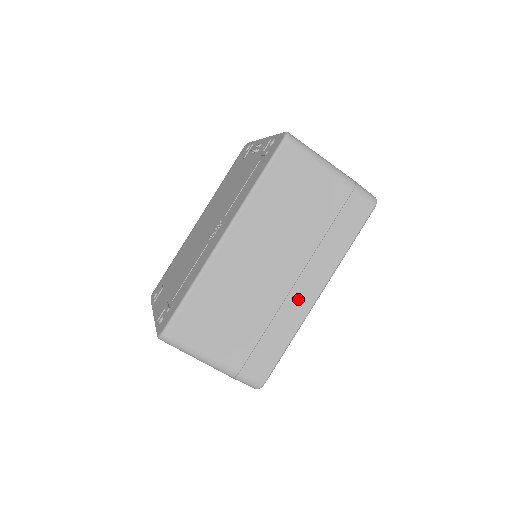
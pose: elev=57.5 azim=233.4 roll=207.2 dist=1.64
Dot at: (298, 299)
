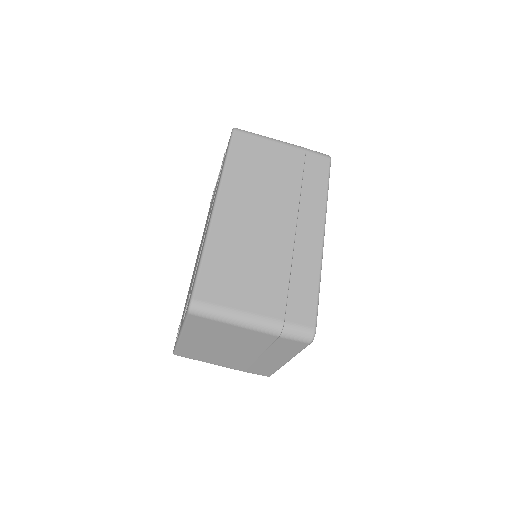
Dot at: (306, 241)
